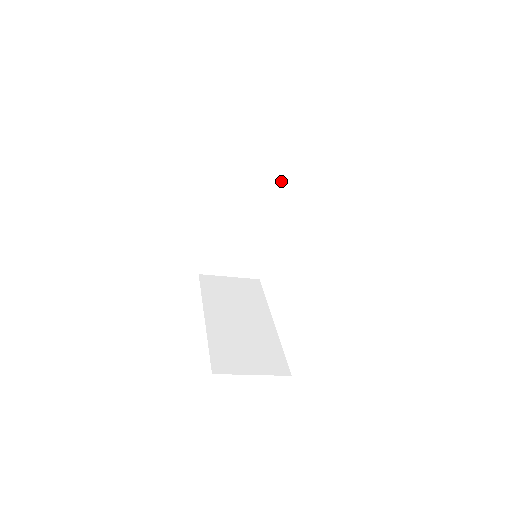
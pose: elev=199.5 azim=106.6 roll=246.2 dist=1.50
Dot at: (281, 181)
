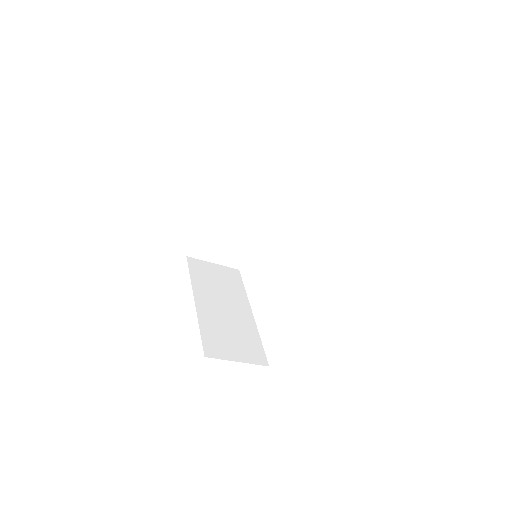
Dot at: (283, 189)
